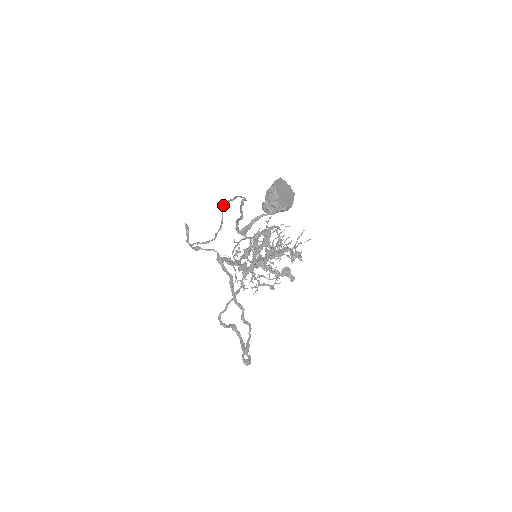
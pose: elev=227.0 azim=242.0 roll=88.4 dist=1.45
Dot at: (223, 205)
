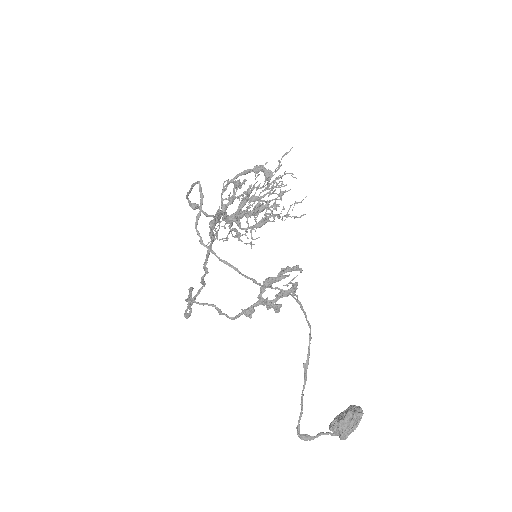
Dot at: (280, 290)
